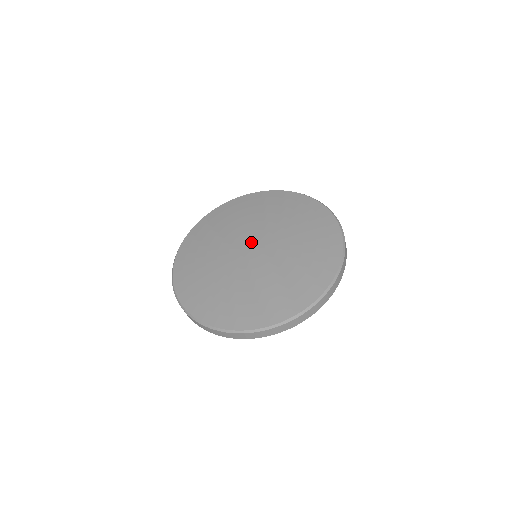
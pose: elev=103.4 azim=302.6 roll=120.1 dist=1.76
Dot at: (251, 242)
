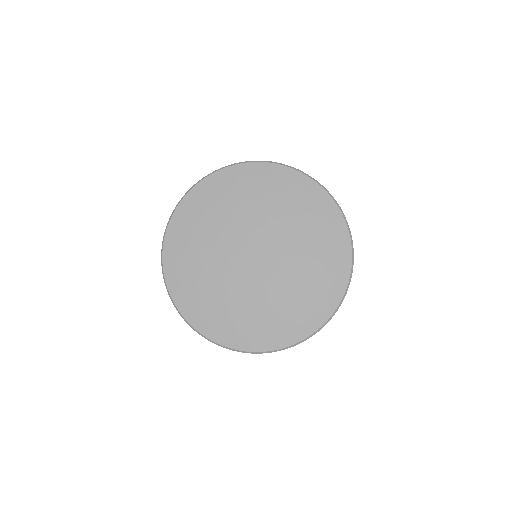
Dot at: (254, 245)
